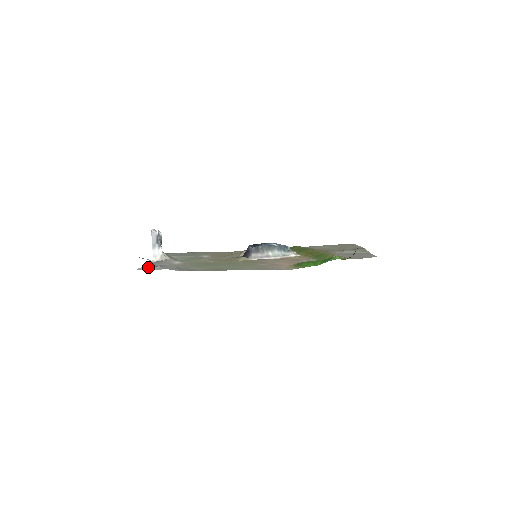
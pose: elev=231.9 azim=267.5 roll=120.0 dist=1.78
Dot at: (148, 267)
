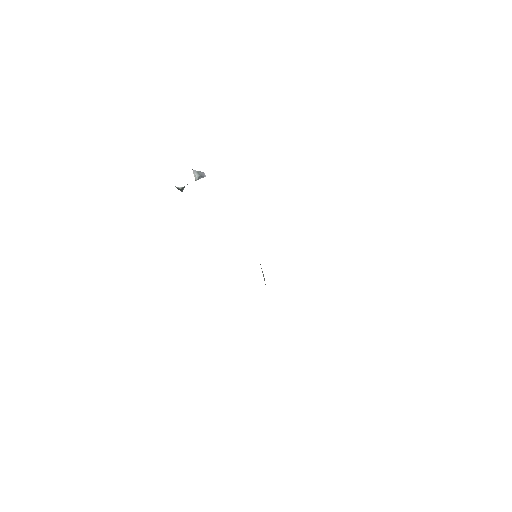
Dot at: occluded
